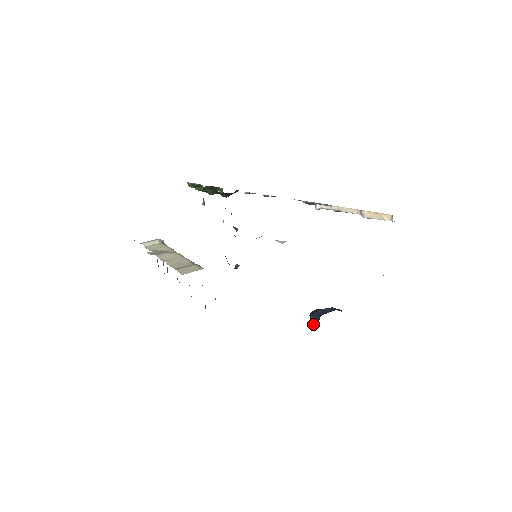
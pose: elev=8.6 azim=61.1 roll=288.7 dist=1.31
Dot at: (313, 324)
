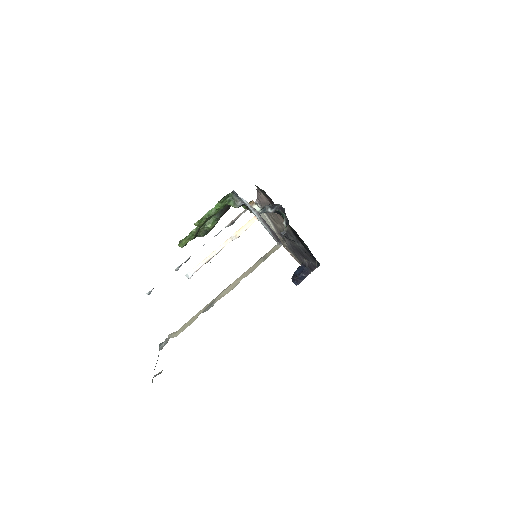
Dot at: occluded
